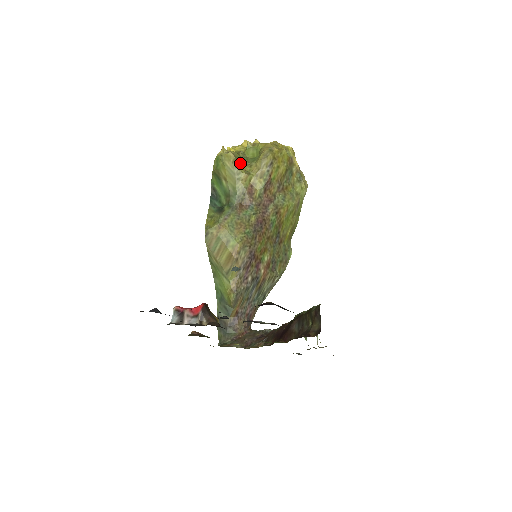
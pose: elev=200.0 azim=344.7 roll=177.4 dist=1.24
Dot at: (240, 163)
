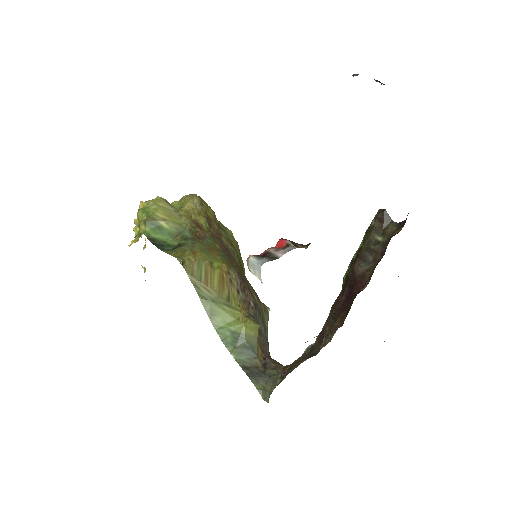
Dot at: occluded
